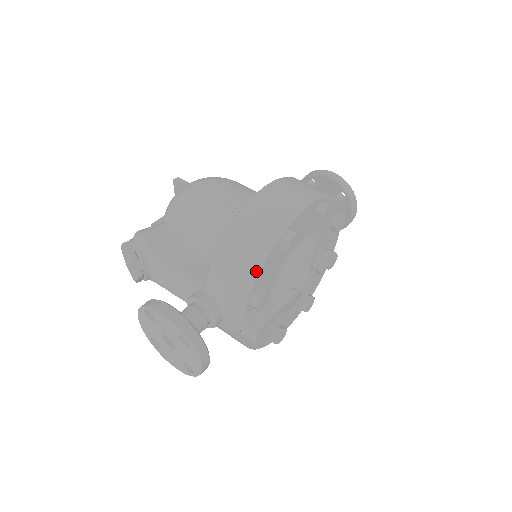
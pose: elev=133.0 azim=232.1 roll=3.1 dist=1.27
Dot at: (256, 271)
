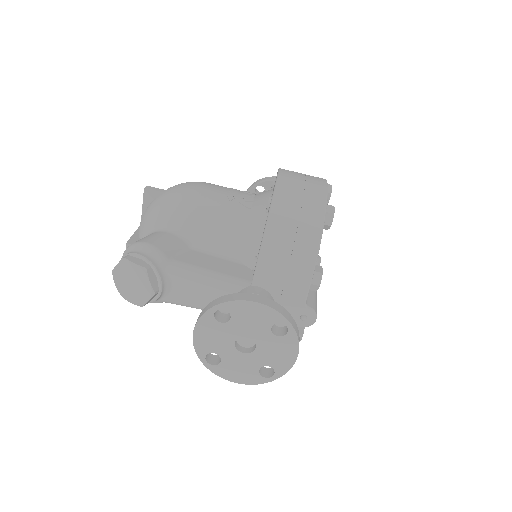
Dot at: (316, 245)
